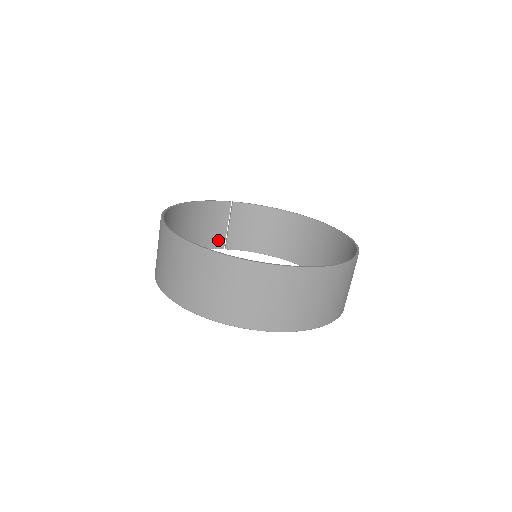
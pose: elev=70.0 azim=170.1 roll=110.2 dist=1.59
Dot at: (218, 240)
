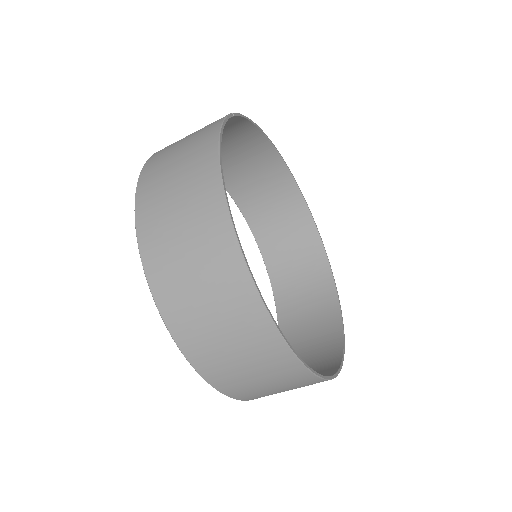
Dot at: occluded
